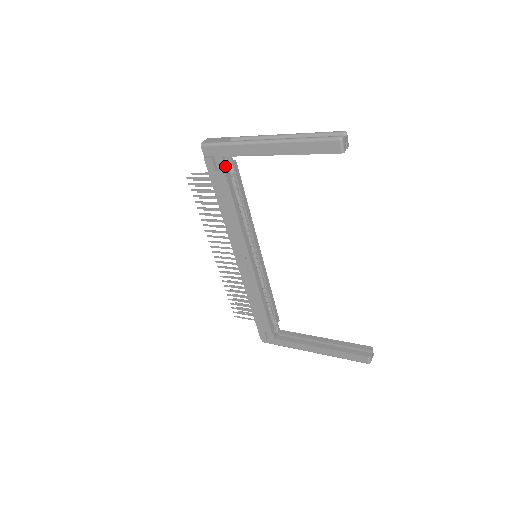
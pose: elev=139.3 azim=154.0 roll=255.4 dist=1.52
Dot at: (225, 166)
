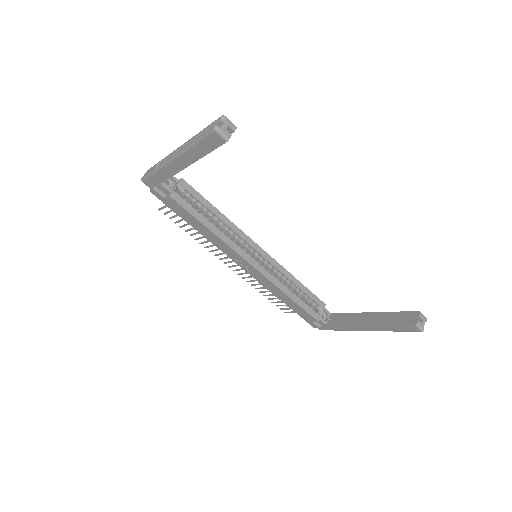
Dot at: (169, 191)
